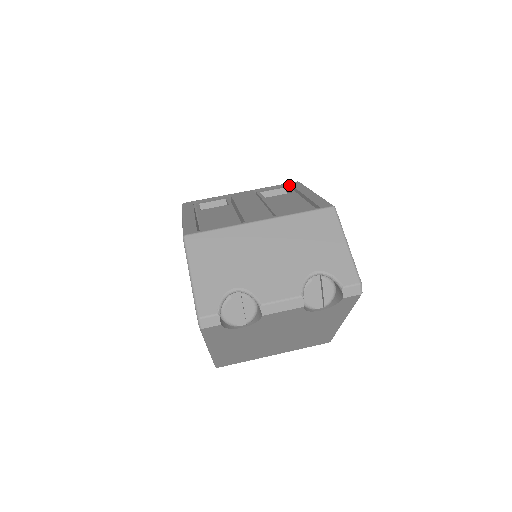
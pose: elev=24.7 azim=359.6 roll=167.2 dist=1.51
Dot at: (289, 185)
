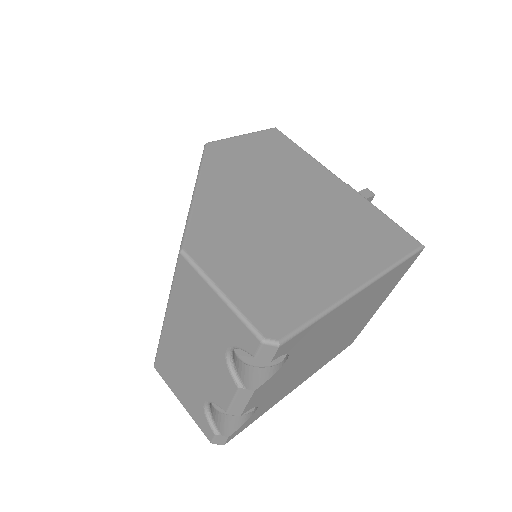
Dot at: occluded
